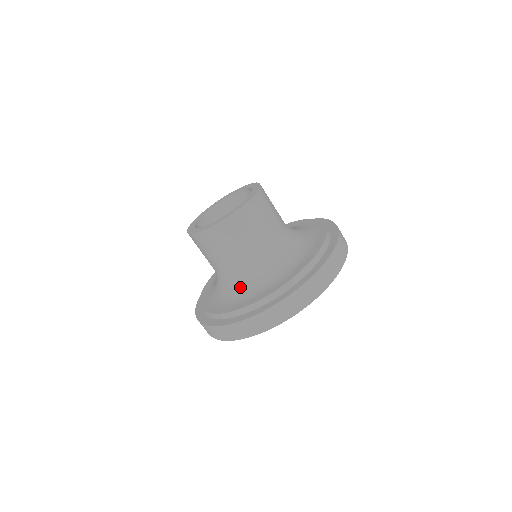
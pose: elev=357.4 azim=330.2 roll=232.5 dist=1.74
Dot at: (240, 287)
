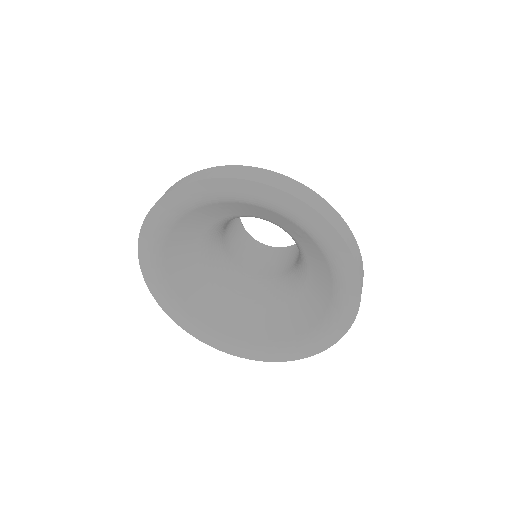
Dot at: occluded
